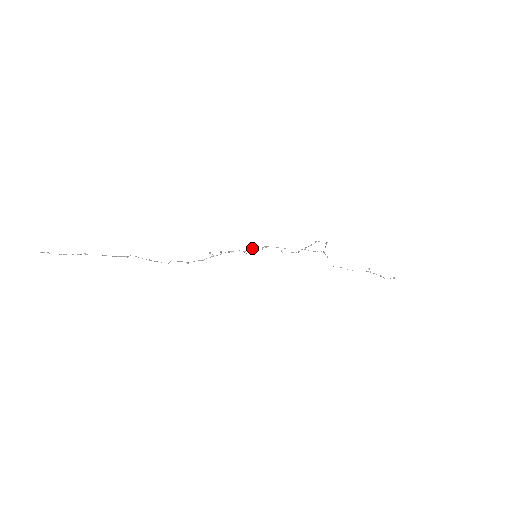
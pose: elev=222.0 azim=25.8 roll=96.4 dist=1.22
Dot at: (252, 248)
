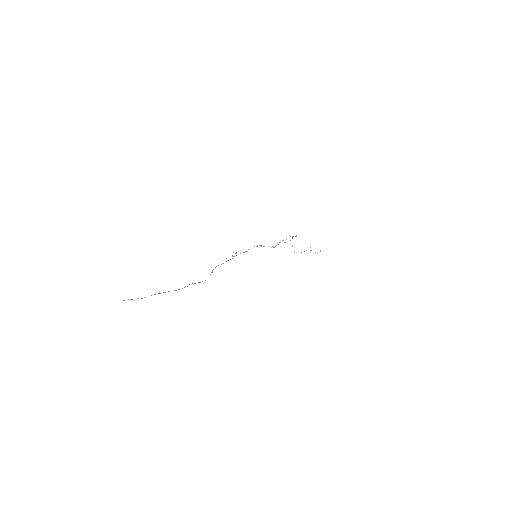
Dot at: occluded
